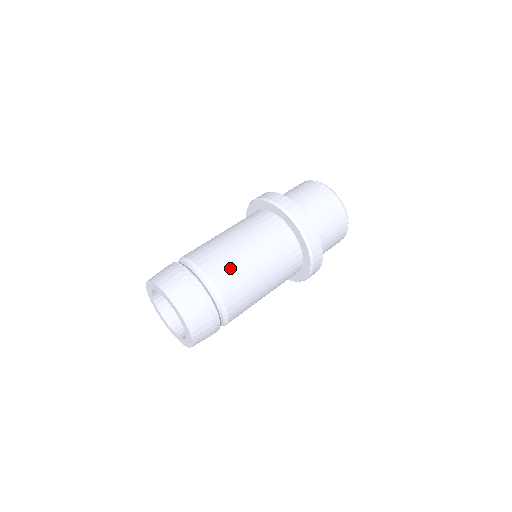
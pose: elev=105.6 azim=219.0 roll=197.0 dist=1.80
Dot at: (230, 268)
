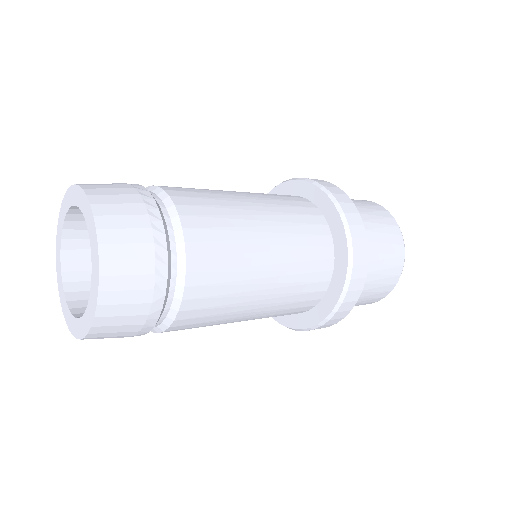
Dot at: (223, 290)
